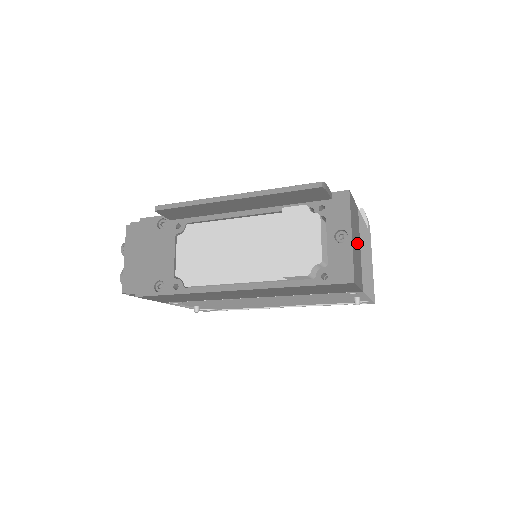
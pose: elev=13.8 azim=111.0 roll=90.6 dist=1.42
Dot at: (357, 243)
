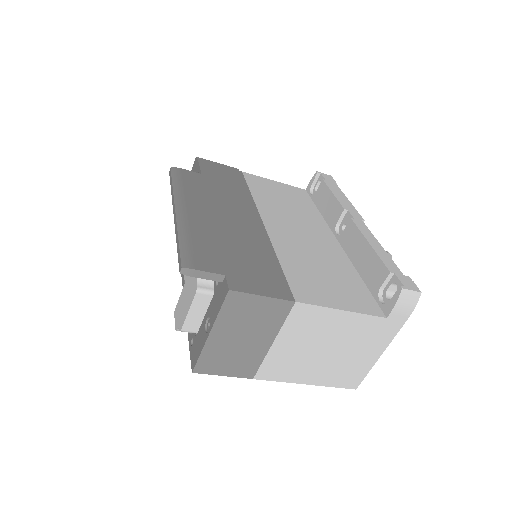
Dot at: (251, 338)
